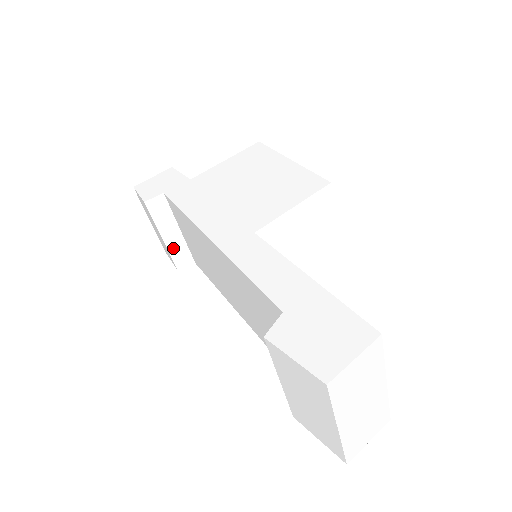
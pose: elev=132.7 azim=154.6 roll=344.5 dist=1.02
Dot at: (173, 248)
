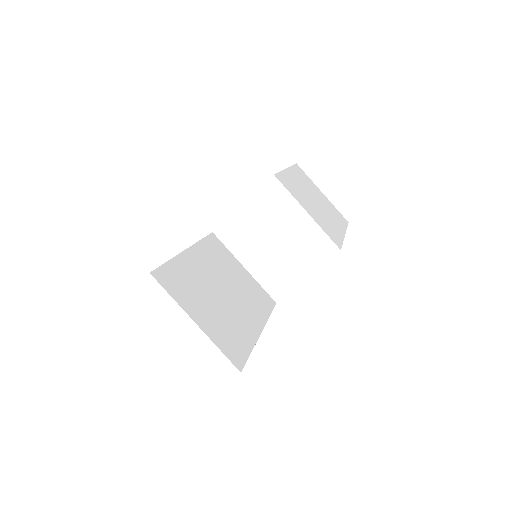
Dot at: occluded
